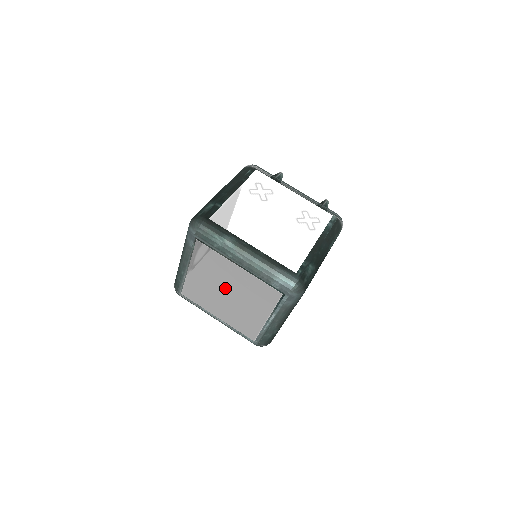
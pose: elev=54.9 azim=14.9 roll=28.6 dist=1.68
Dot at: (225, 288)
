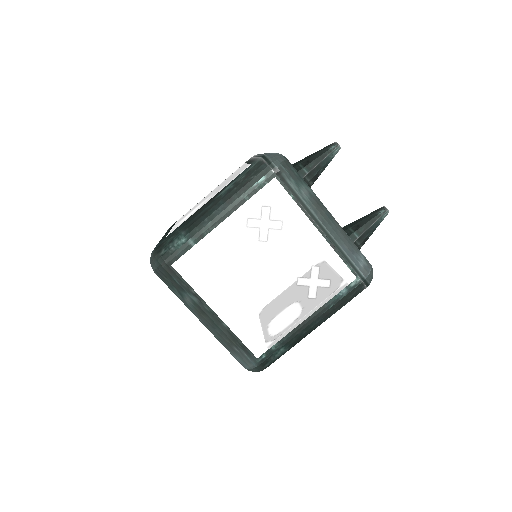
Dot at: occluded
